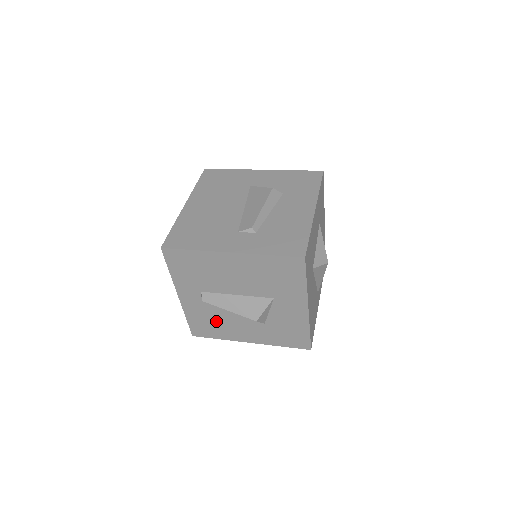
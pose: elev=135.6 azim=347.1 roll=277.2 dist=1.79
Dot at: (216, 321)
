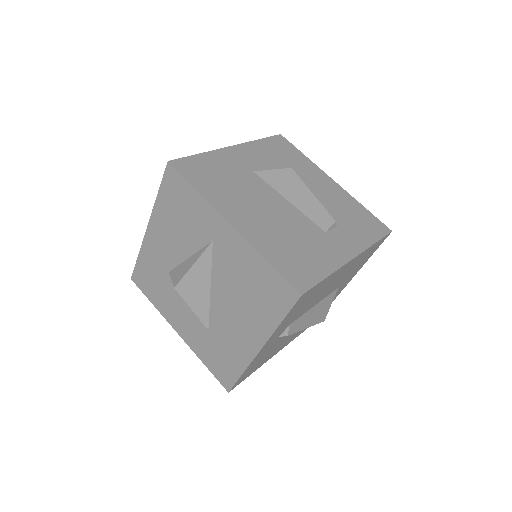
Dot at: (270, 352)
